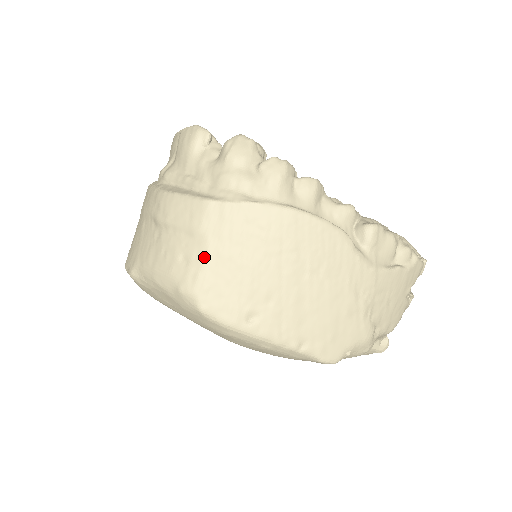
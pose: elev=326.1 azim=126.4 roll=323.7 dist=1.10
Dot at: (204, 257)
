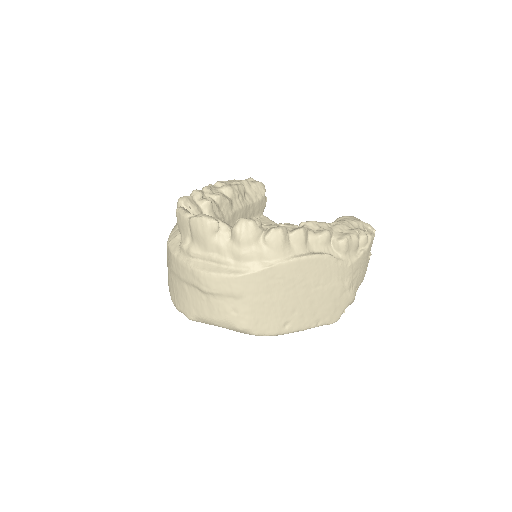
Dot at: (248, 308)
